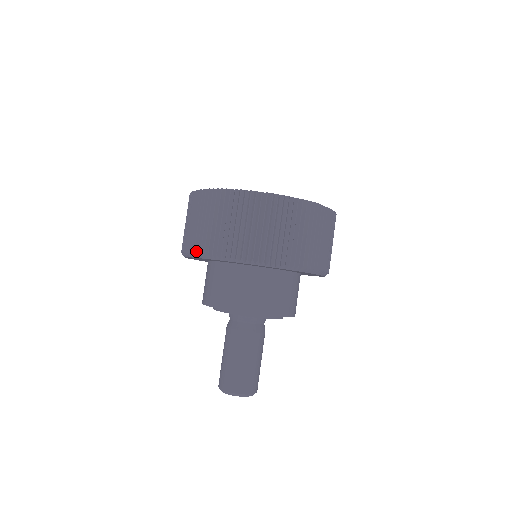
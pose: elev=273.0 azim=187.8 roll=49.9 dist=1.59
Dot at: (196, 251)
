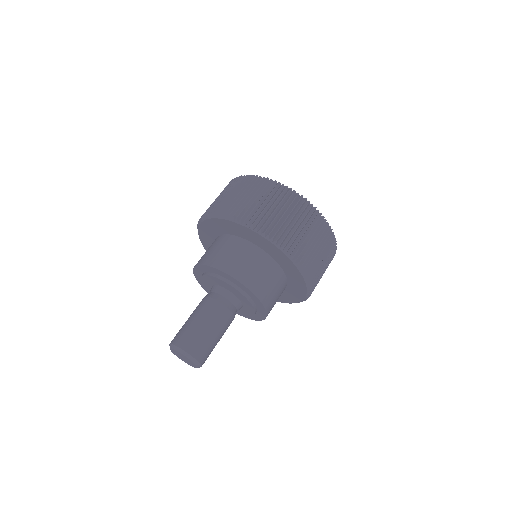
Dot at: (207, 214)
